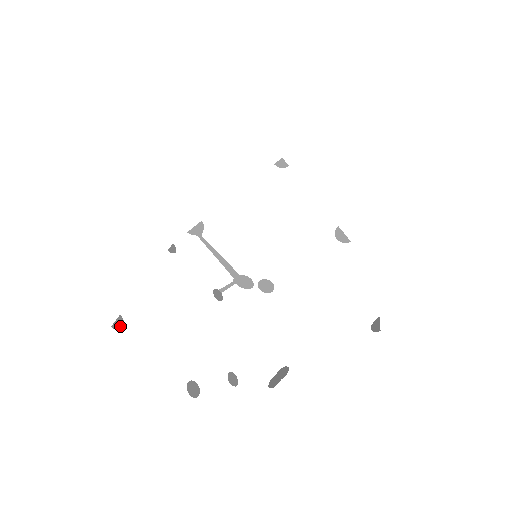
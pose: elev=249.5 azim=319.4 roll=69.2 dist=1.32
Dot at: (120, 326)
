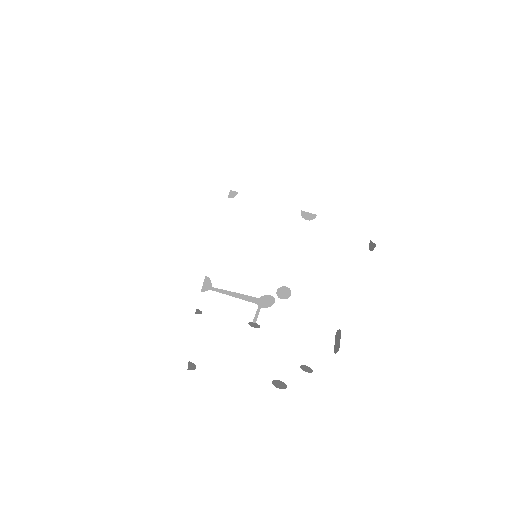
Dot at: (194, 367)
